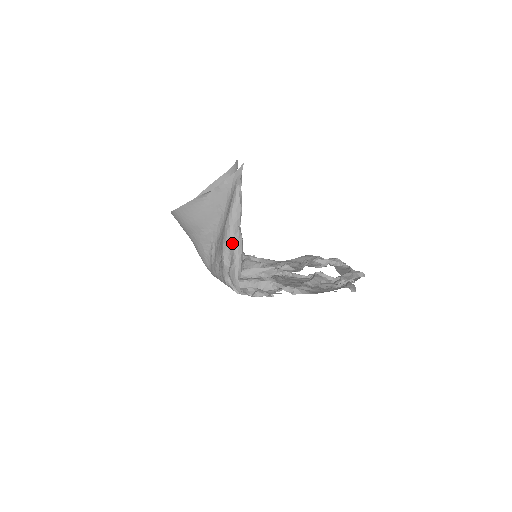
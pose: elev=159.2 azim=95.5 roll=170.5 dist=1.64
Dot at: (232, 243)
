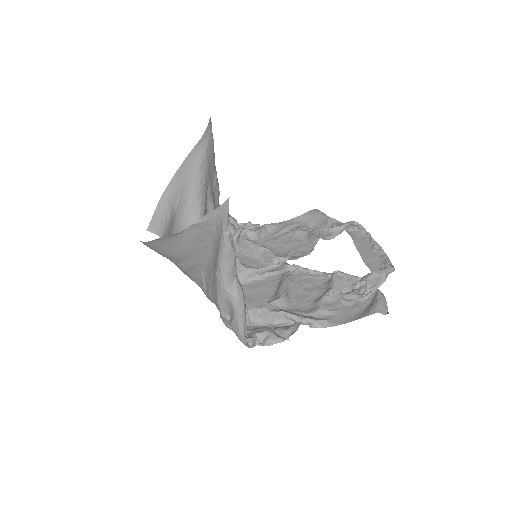
Dot at: (229, 297)
